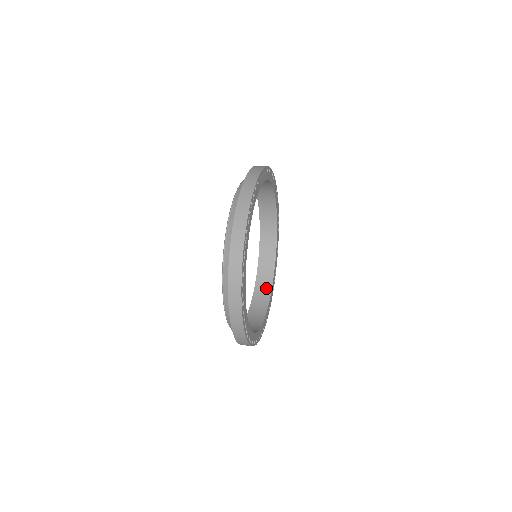
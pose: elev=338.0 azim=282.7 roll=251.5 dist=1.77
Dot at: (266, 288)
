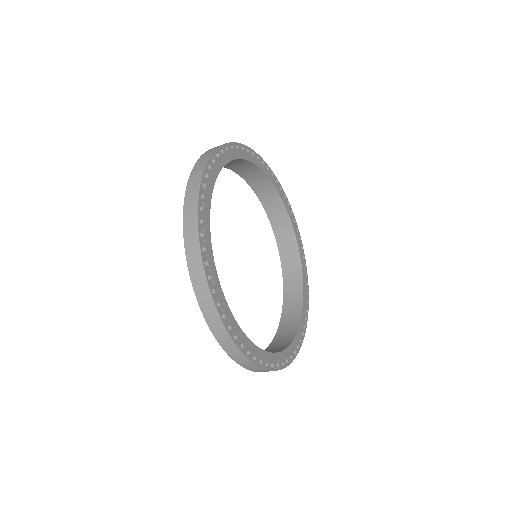
Dot at: occluded
